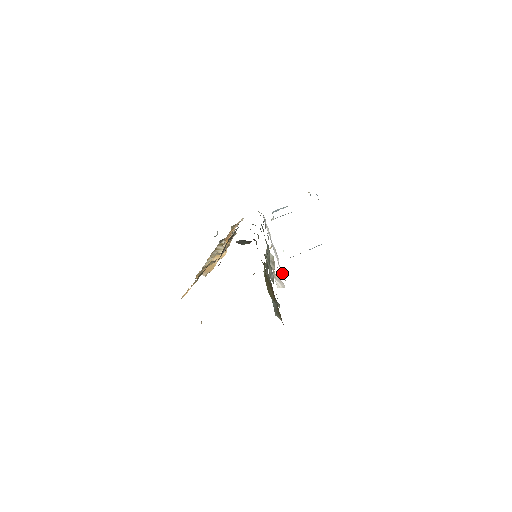
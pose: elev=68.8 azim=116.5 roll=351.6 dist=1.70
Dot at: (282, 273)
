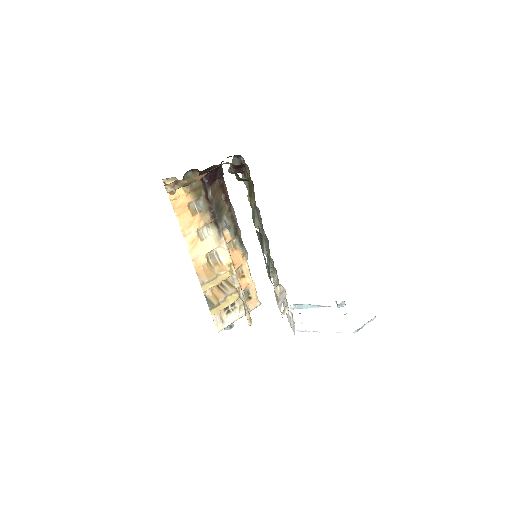
Dot at: (293, 330)
